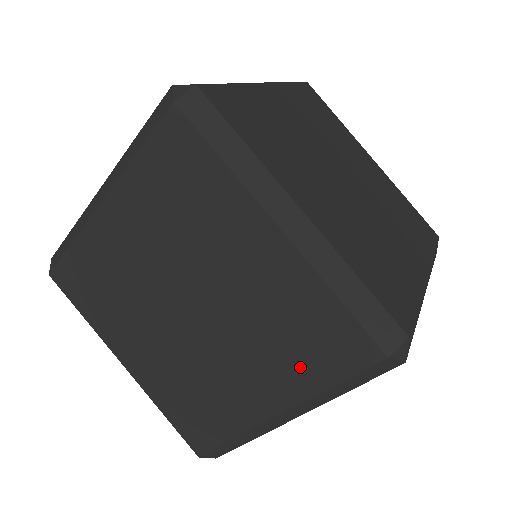
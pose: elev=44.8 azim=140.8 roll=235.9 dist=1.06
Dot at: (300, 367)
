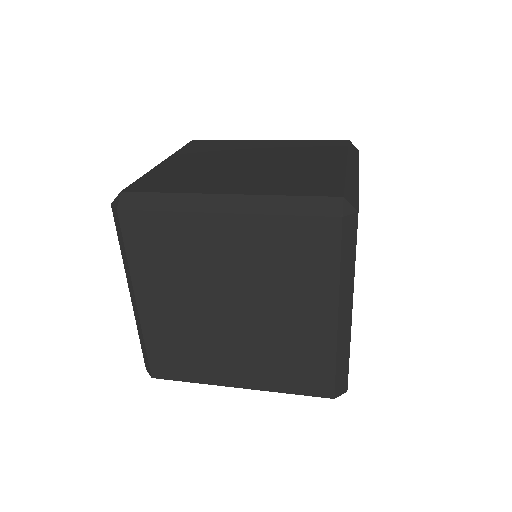
Dot at: (314, 275)
